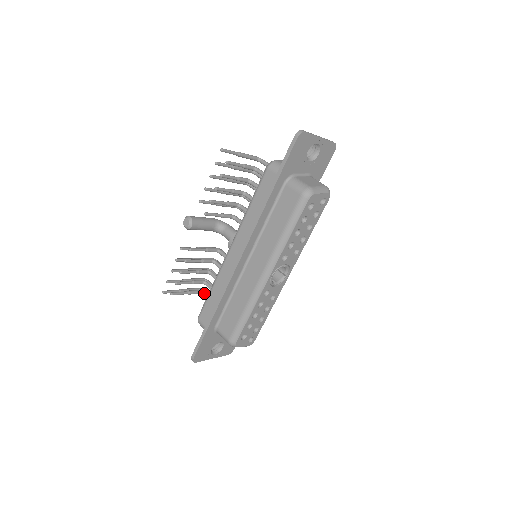
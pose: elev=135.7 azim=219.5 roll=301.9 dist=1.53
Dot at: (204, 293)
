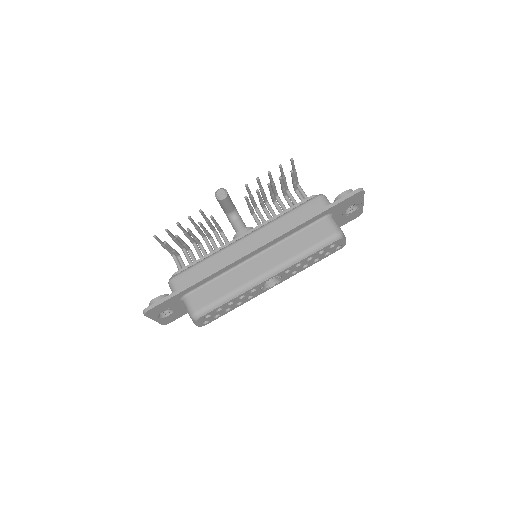
Dot at: occluded
